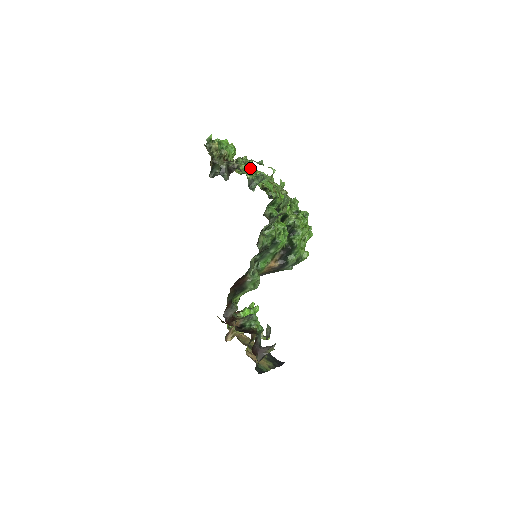
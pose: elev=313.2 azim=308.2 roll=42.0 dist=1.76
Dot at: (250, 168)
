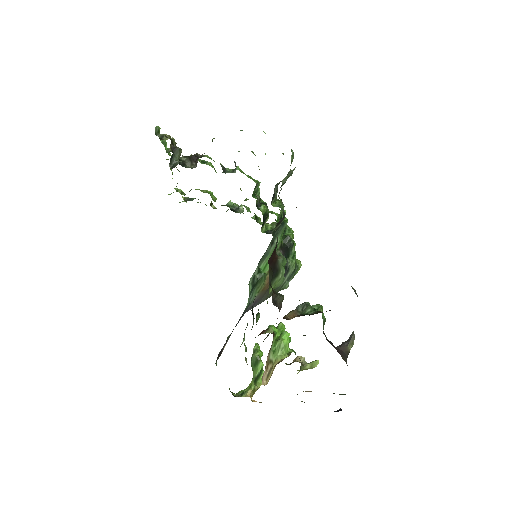
Dot at: (211, 165)
